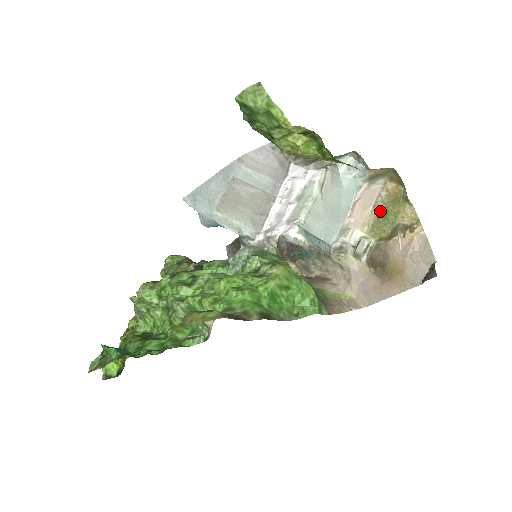
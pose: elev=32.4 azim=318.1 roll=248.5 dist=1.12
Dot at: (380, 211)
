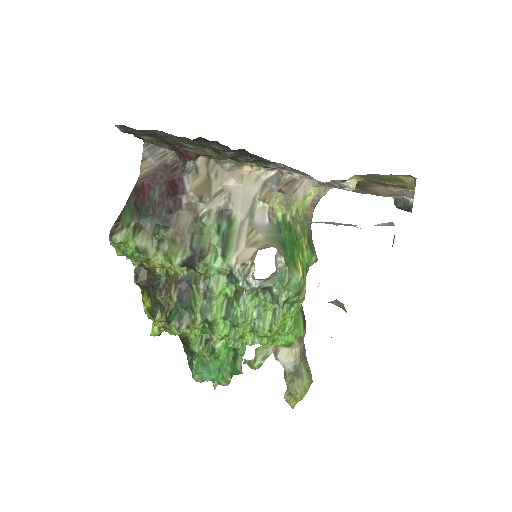
Dot at: (376, 176)
